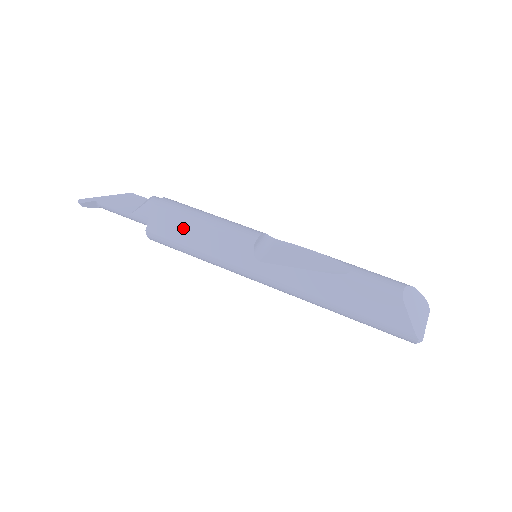
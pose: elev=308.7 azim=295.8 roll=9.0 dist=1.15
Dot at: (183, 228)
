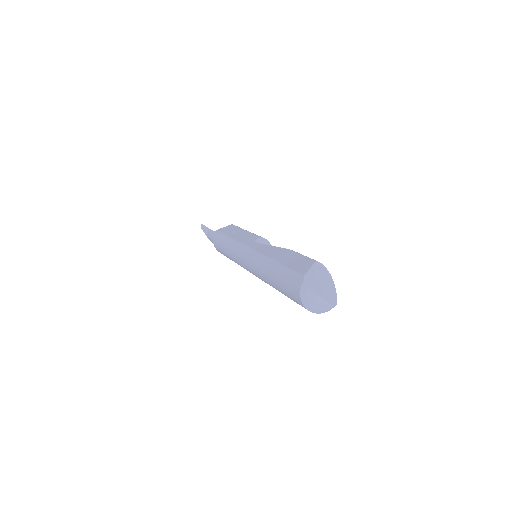
Dot at: (235, 230)
